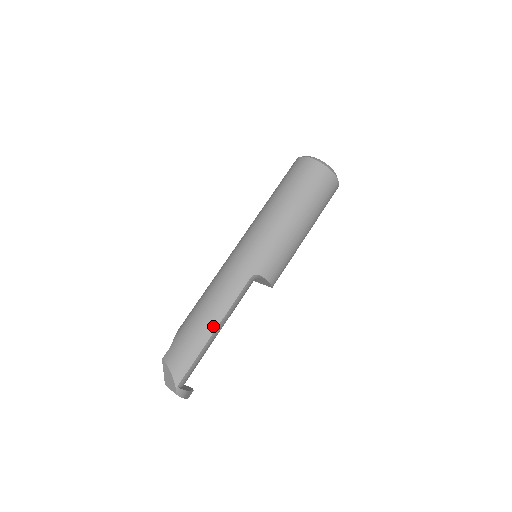
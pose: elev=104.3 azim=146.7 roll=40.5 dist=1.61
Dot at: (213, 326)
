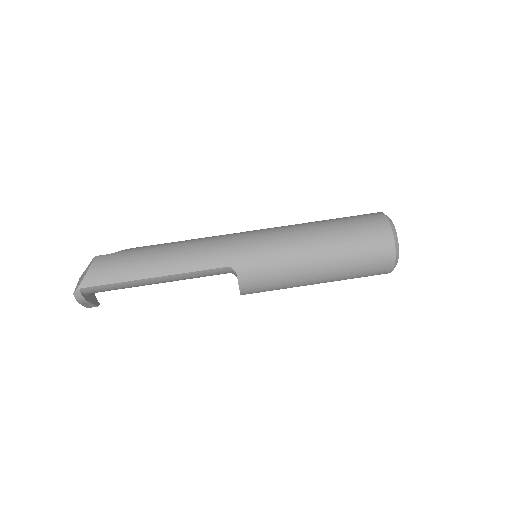
Dot at: (155, 273)
